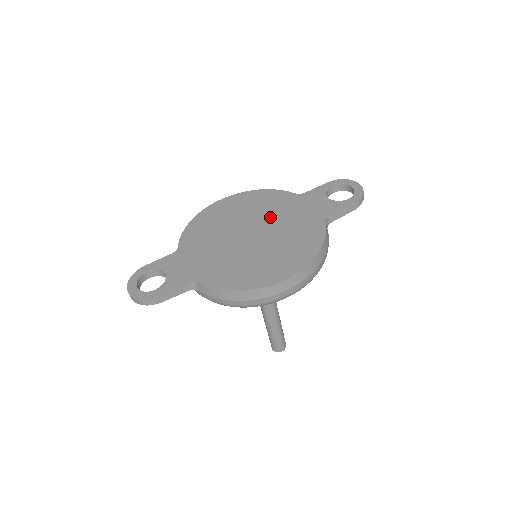
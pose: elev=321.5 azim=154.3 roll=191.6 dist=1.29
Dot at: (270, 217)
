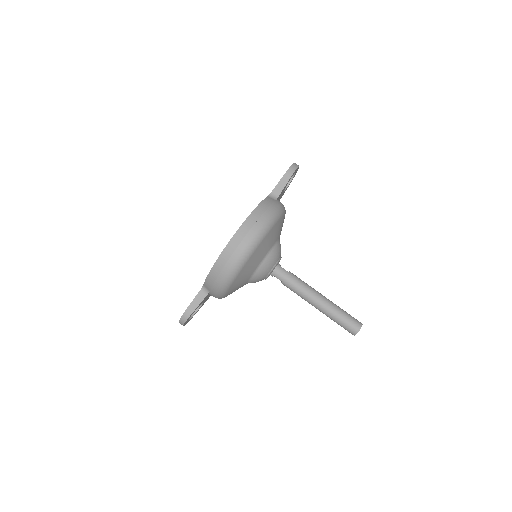
Dot at: occluded
